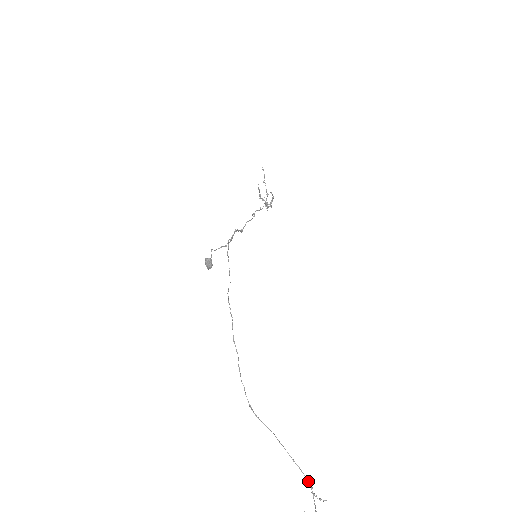
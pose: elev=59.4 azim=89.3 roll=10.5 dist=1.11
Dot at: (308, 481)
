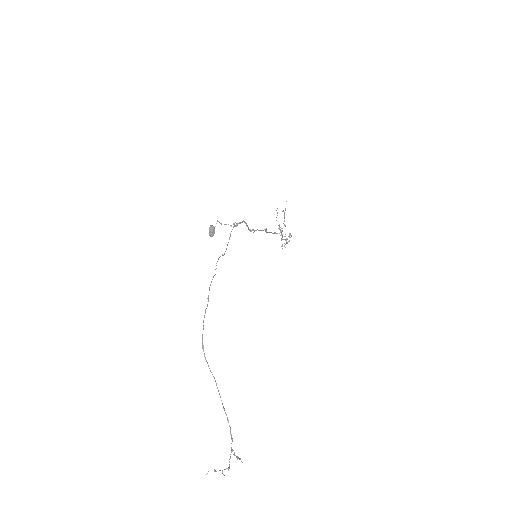
Dot at: occluded
